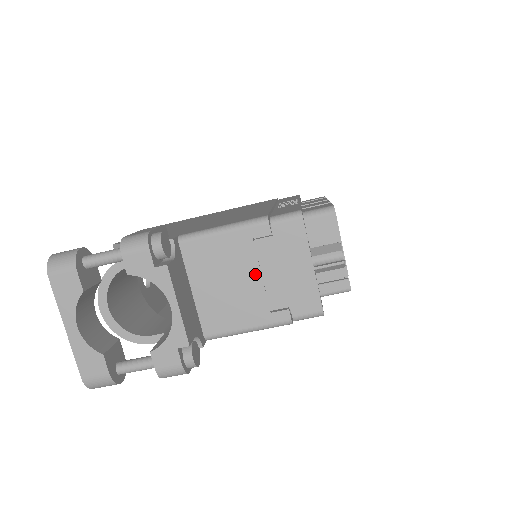
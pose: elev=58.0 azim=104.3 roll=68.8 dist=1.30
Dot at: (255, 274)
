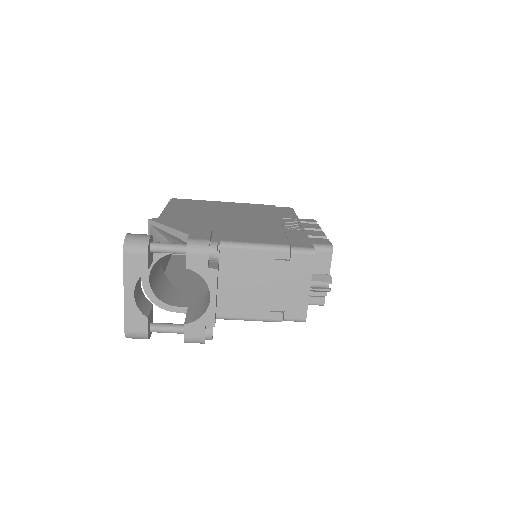
Dot at: (268, 283)
